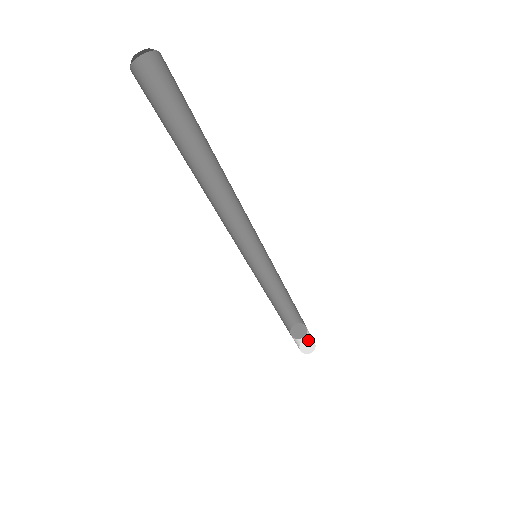
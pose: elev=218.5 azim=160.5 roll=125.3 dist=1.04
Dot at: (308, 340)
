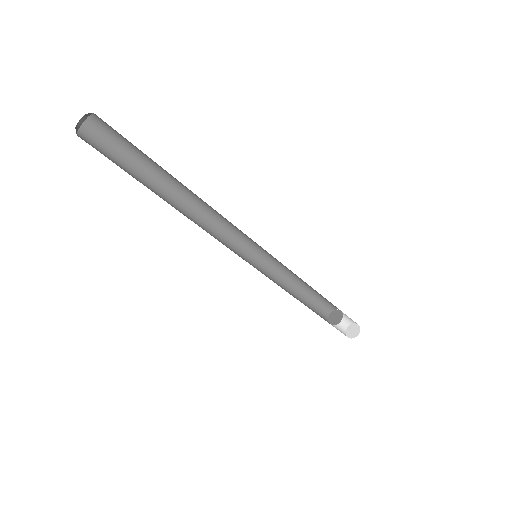
Dot at: (353, 324)
